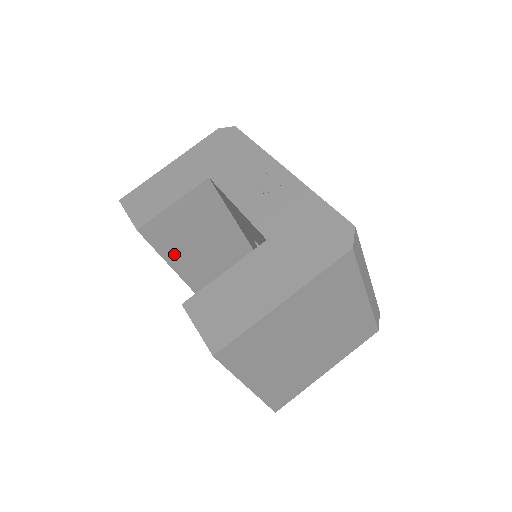
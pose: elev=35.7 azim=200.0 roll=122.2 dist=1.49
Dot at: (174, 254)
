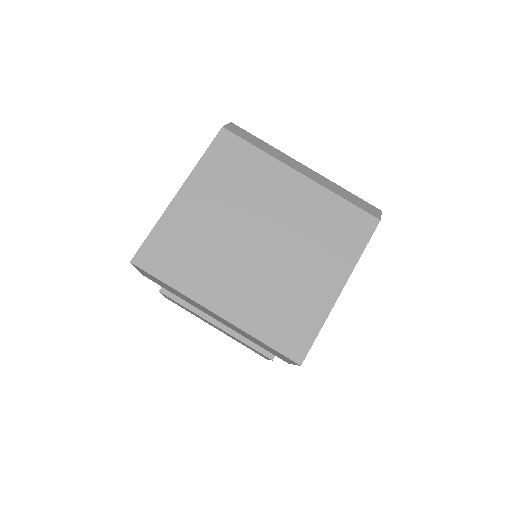
Dot at: occluded
